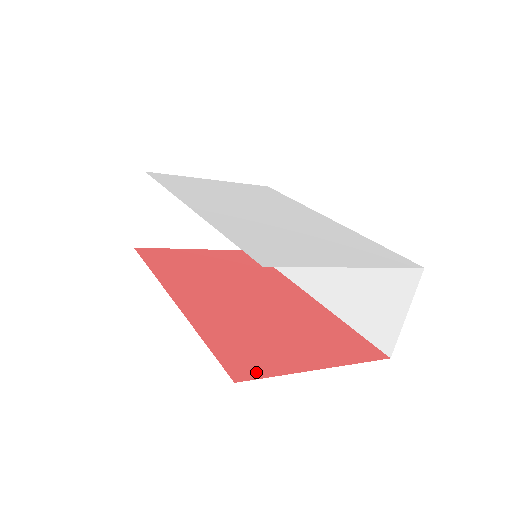
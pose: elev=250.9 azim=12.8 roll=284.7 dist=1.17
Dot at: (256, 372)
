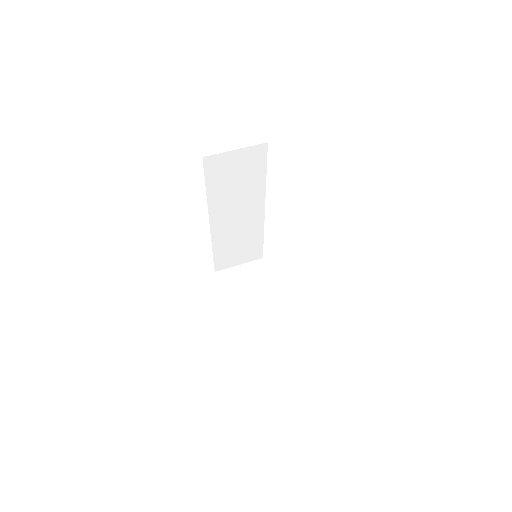
Dot at: occluded
